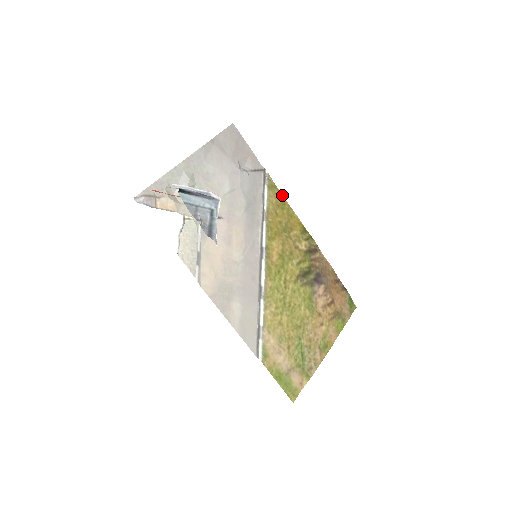
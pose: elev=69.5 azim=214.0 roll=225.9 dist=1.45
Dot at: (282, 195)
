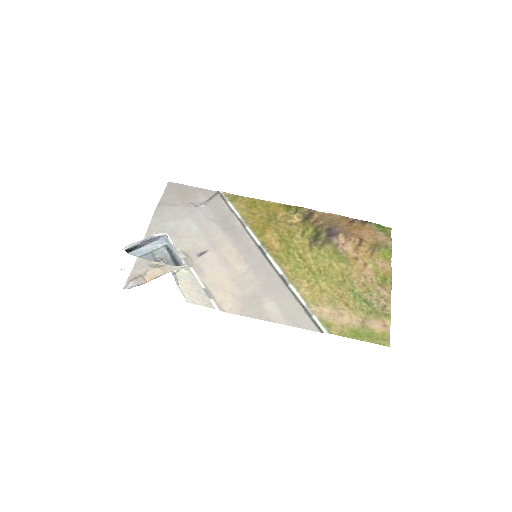
Dot at: (248, 198)
